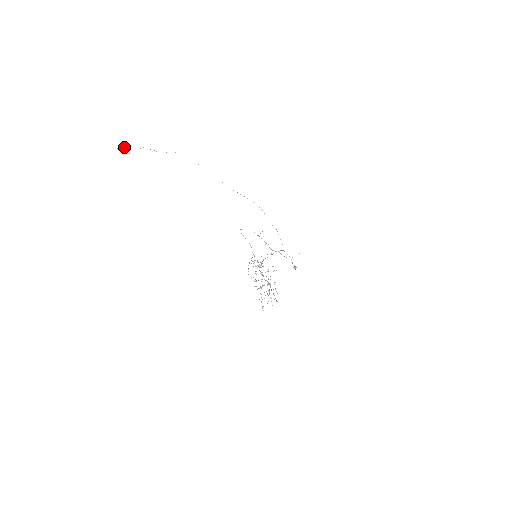
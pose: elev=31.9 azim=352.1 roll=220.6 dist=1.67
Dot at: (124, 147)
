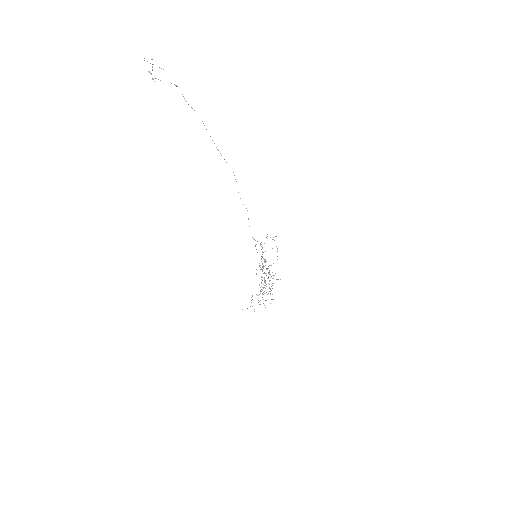
Dot at: occluded
